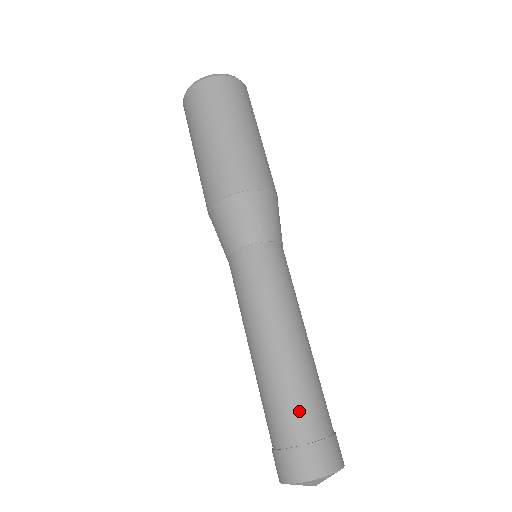
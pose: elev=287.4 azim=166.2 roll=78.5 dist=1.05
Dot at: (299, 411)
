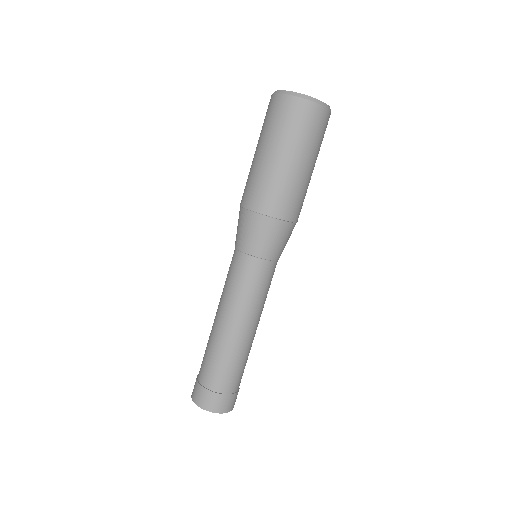
Dot at: (239, 375)
